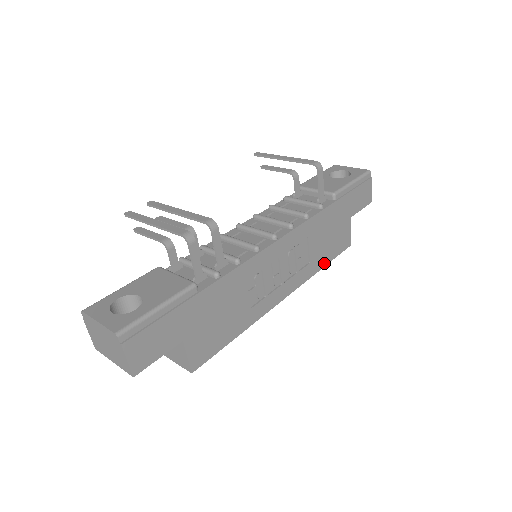
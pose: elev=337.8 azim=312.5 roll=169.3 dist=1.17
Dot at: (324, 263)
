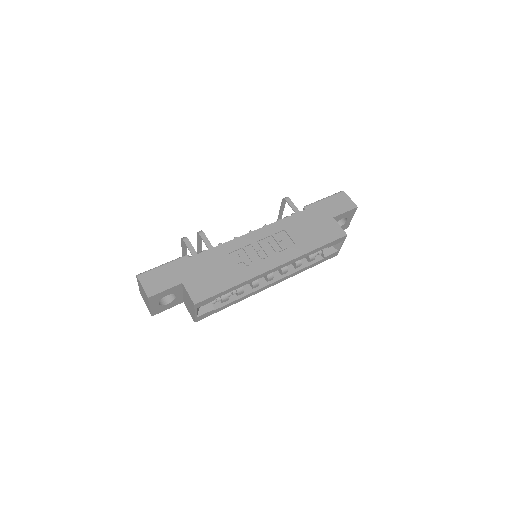
Dot at: (316, 246)
